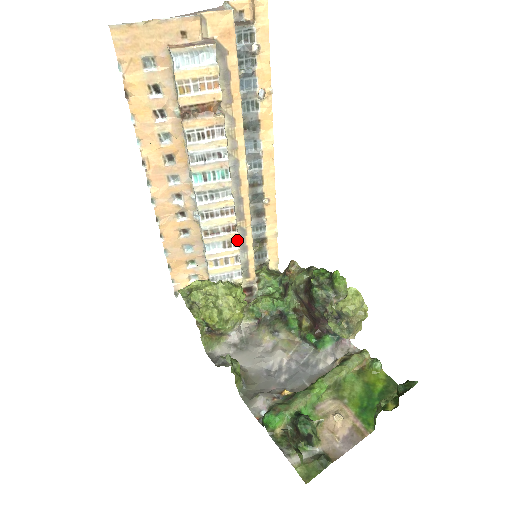
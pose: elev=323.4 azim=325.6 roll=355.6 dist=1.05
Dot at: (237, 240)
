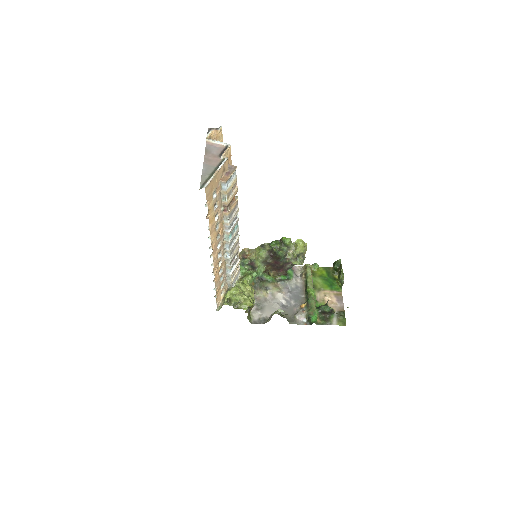
Dot at: (238, 256)
